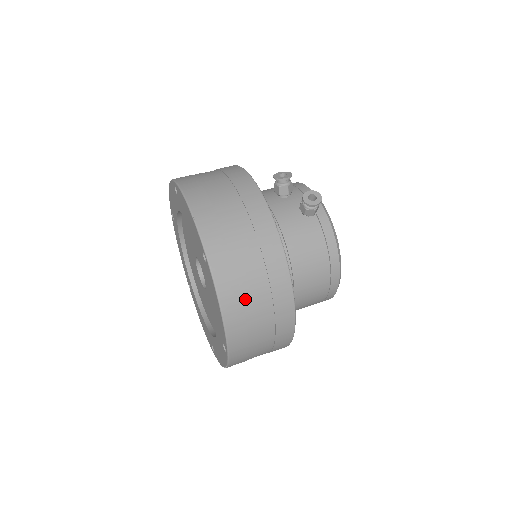
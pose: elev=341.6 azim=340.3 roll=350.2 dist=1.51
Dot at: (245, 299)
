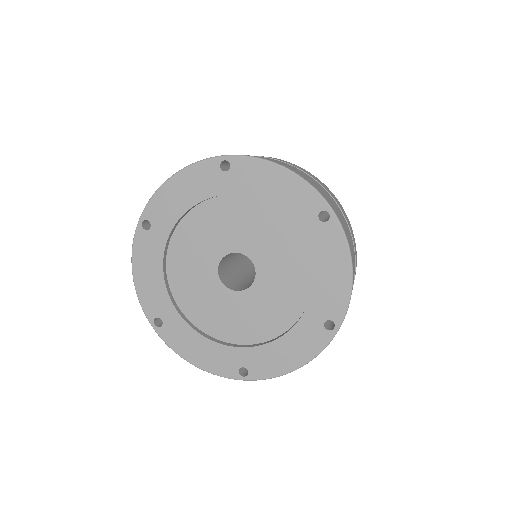
Dot at: (353, 258)
